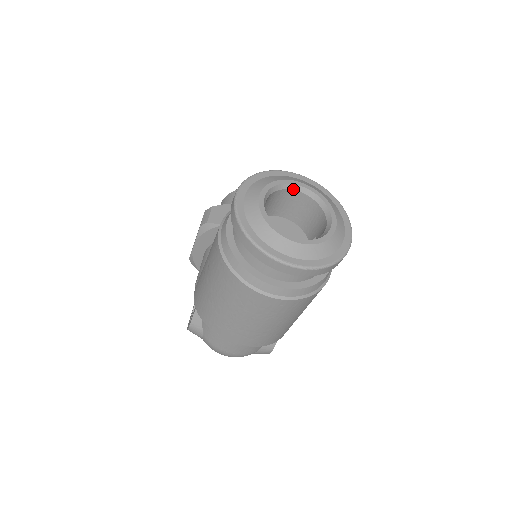
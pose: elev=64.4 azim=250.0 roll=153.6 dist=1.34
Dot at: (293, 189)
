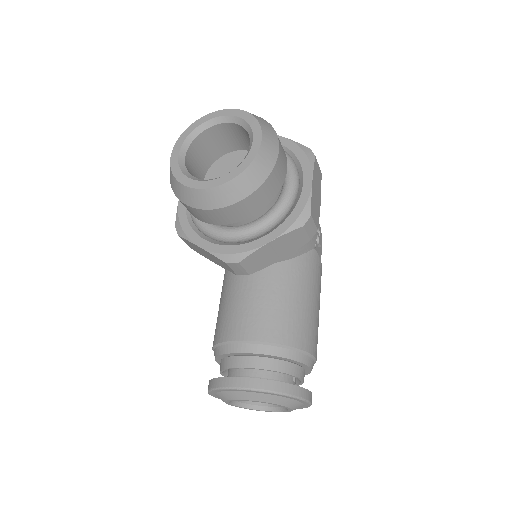
Dot at: occluded
